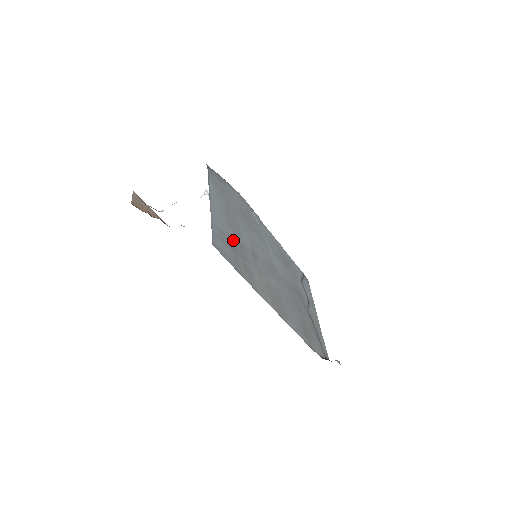
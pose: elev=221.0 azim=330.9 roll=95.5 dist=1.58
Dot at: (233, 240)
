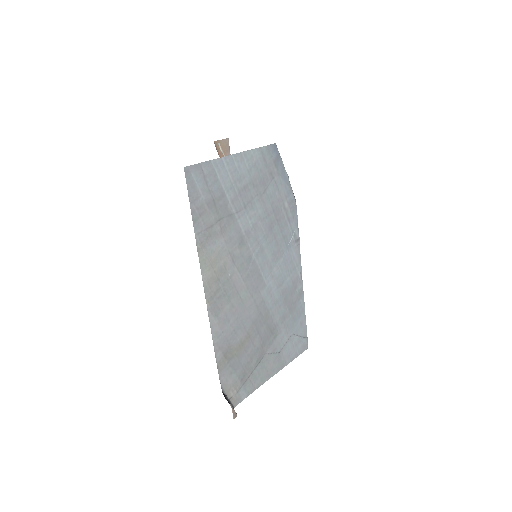
Dot at: (224, 201)
